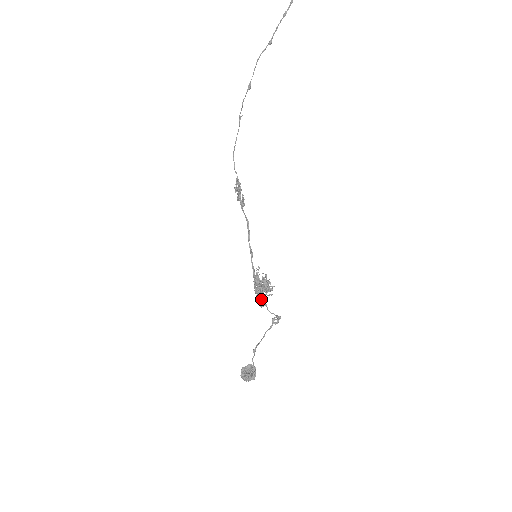
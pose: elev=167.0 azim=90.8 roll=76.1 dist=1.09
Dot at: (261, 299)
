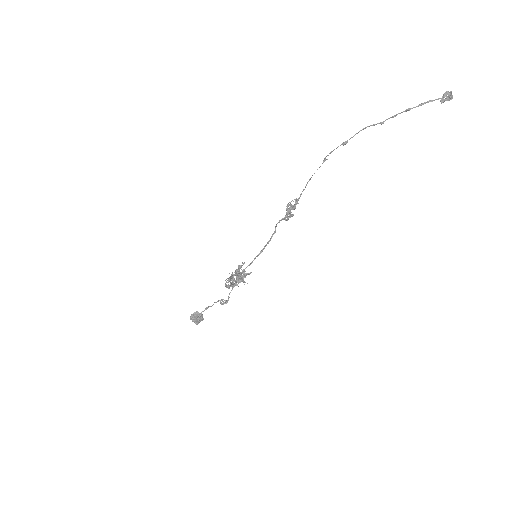
Dot at: occluded
